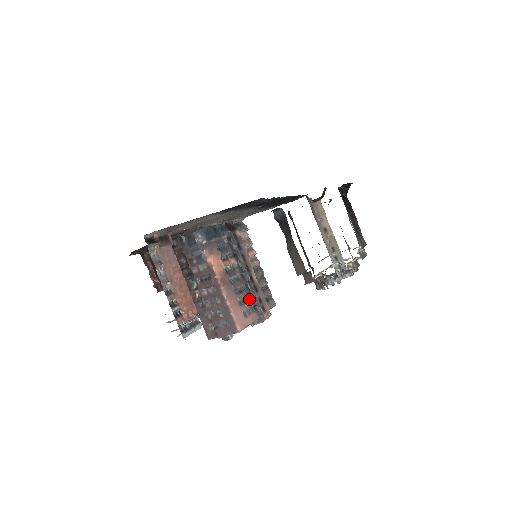
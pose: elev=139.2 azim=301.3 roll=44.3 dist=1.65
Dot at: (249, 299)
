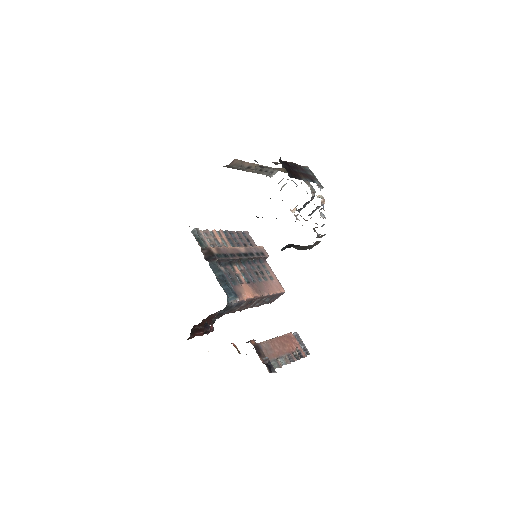
Dot at: (257, 265)
